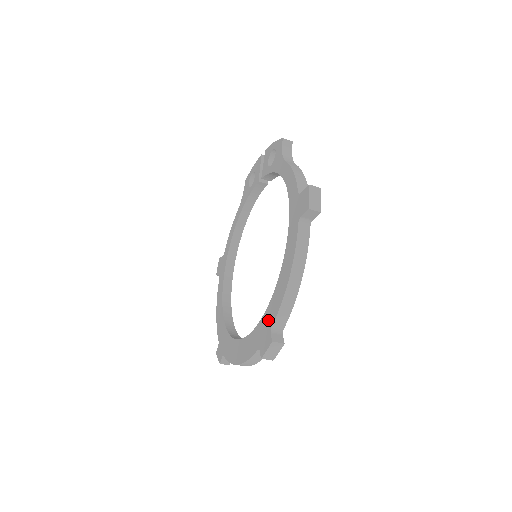
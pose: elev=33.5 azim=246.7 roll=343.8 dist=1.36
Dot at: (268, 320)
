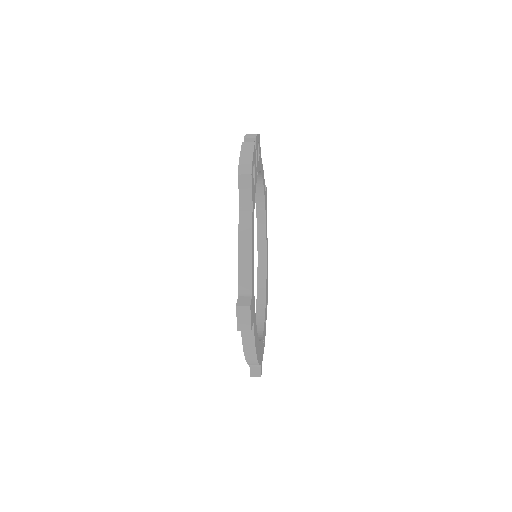
Dot at: occluded
